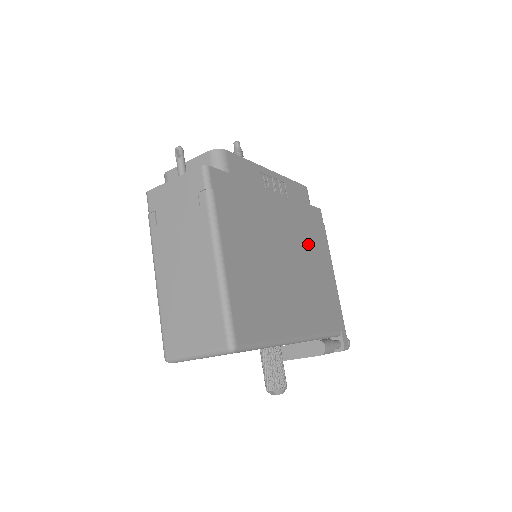
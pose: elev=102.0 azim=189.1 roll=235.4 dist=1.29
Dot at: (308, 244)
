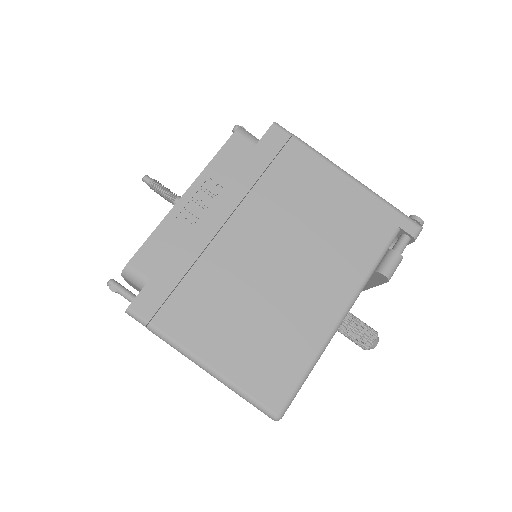
Dot at: (286, 199)
